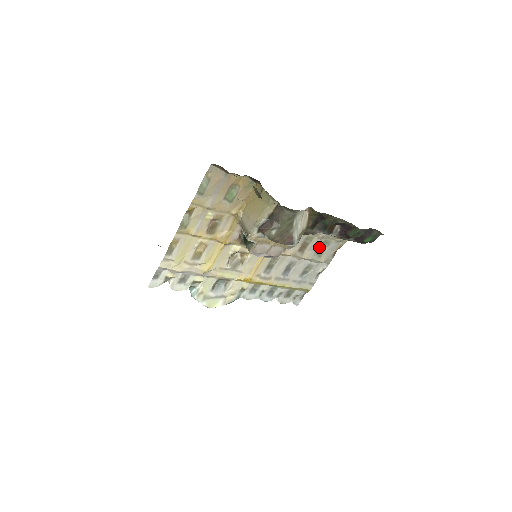
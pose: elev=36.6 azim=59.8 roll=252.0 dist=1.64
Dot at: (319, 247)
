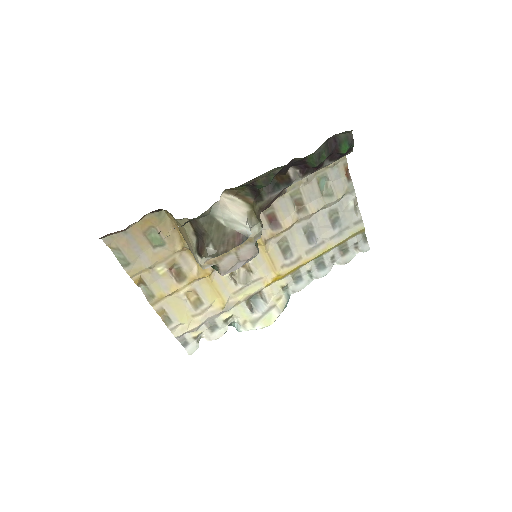
Dot at: (319, 189)
